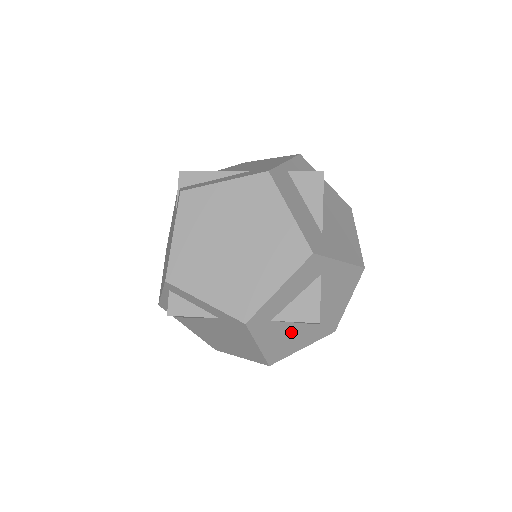
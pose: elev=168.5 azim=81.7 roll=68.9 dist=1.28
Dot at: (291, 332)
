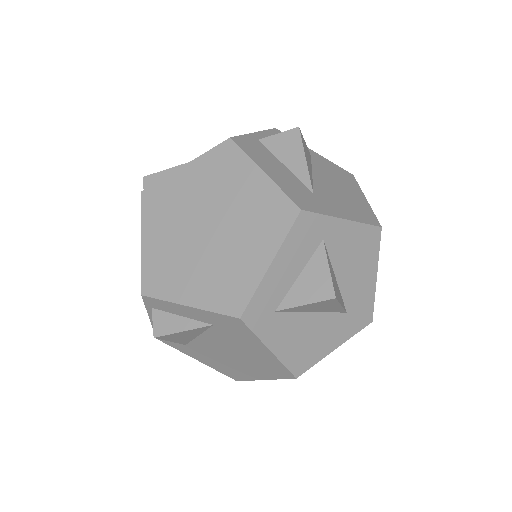
Dot at: (310, 326)
